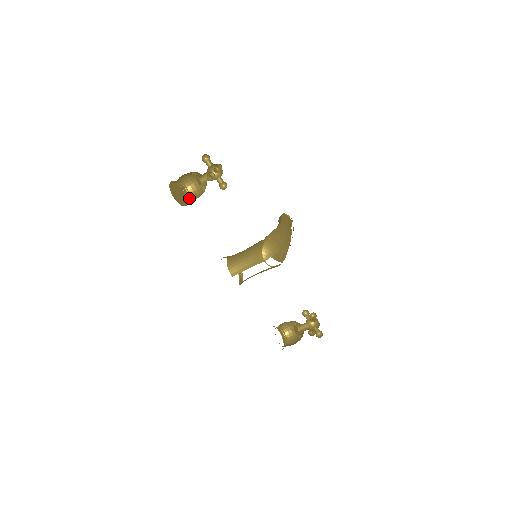
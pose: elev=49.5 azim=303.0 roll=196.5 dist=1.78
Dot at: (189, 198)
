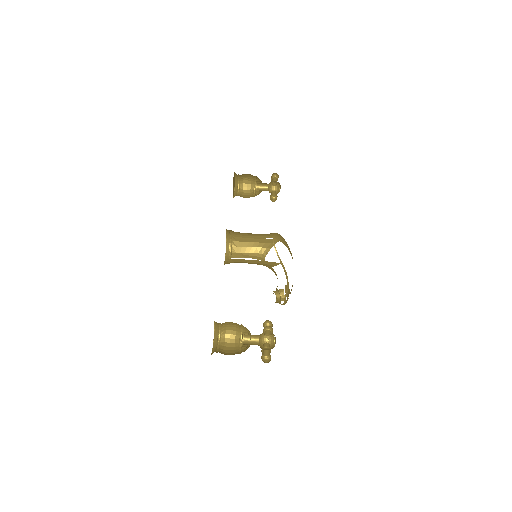
Dot at: occluded
